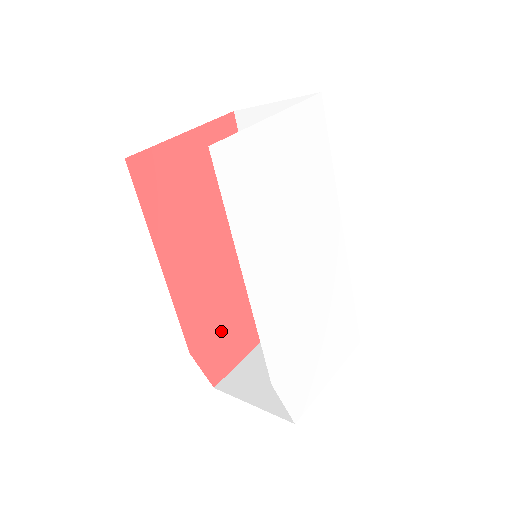
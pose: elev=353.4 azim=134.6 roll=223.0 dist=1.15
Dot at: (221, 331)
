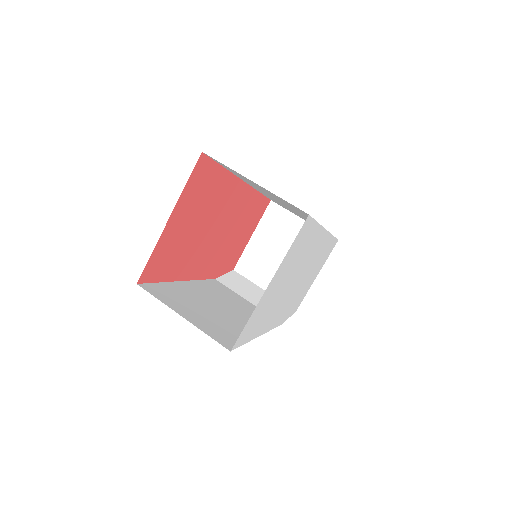
Dot at: (231, 251)
